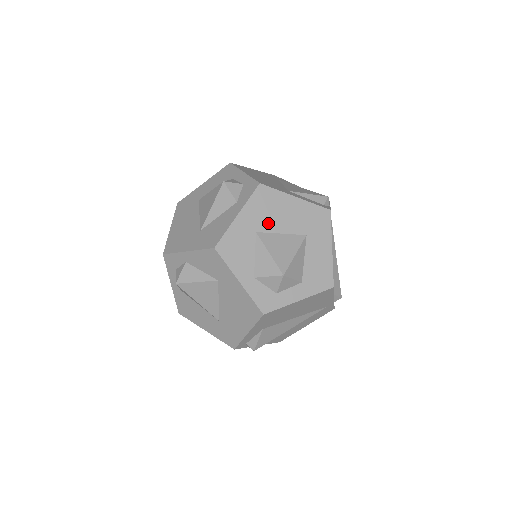
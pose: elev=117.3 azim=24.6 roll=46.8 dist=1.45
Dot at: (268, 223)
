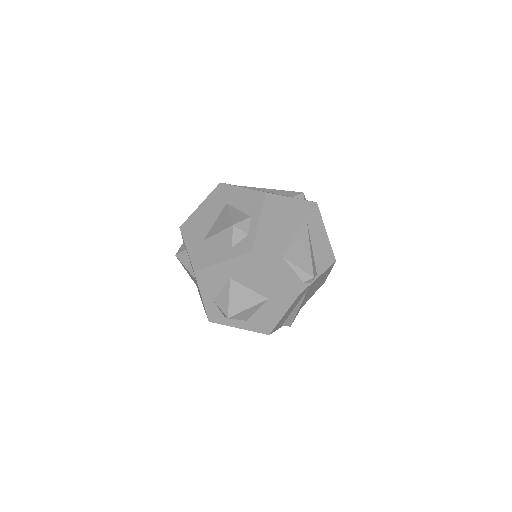
Dot at: (243, 278)
